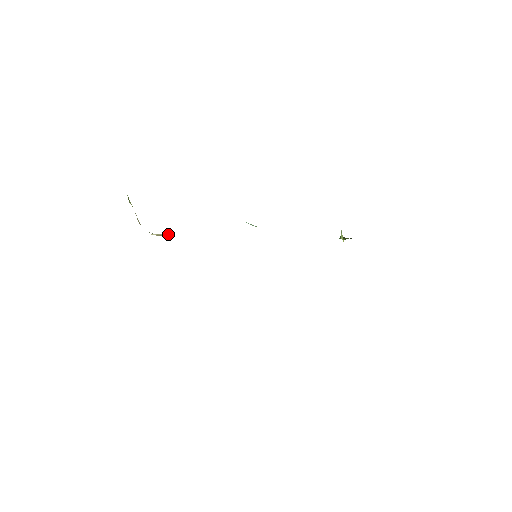
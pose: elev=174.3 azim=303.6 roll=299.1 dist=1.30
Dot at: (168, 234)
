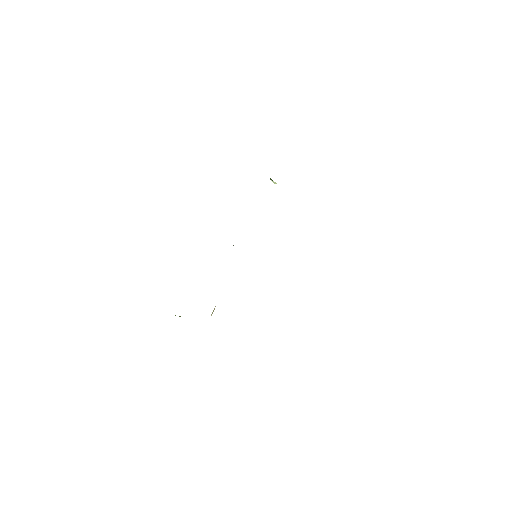
Dot at: (215, 306)
